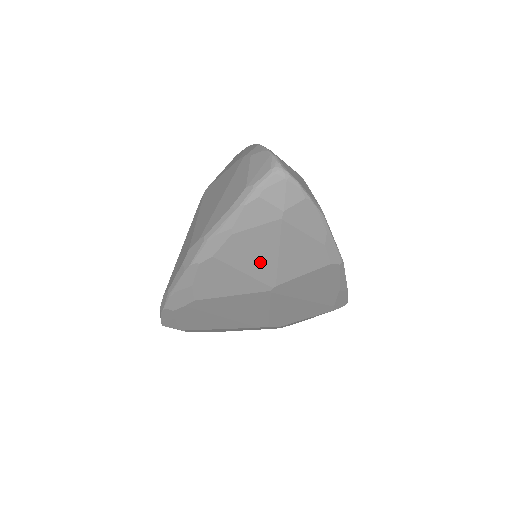
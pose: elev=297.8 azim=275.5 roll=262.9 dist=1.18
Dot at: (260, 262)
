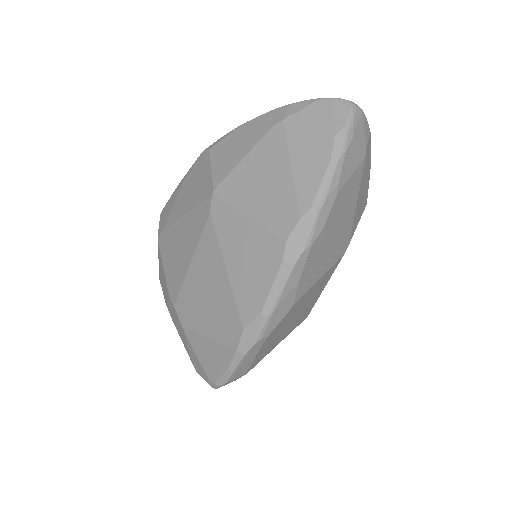
Dot at: (346, 219)
